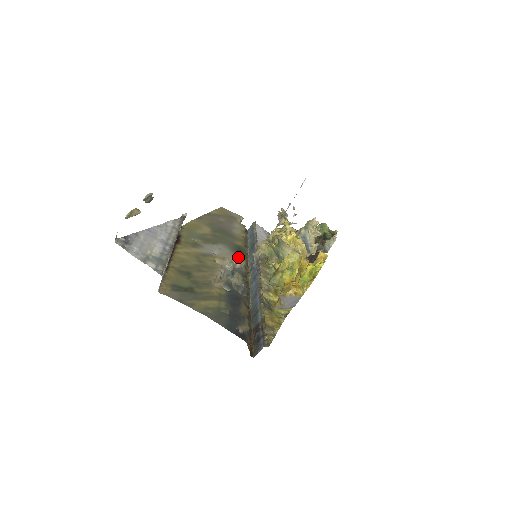
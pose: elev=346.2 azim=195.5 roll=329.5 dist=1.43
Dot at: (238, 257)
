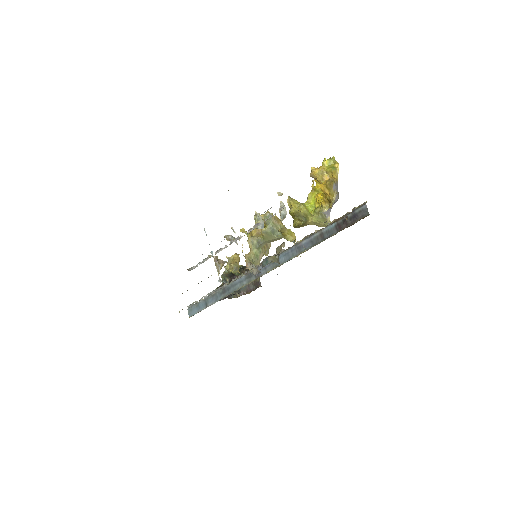
Dot at: occluded
